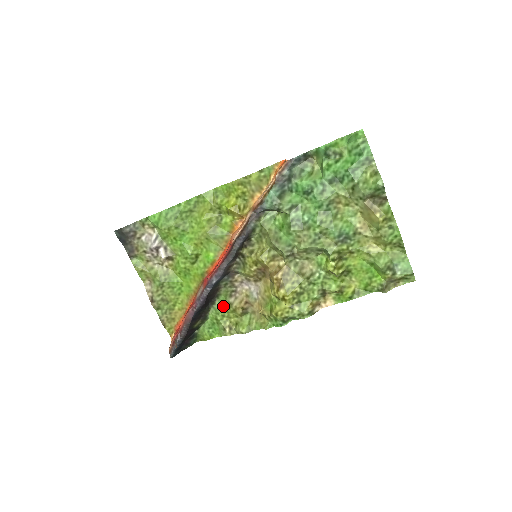
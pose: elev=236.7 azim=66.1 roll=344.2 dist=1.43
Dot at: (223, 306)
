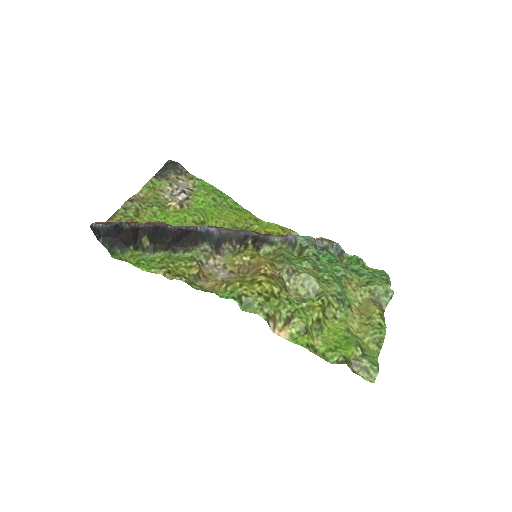
Dot at: (181, 259)
